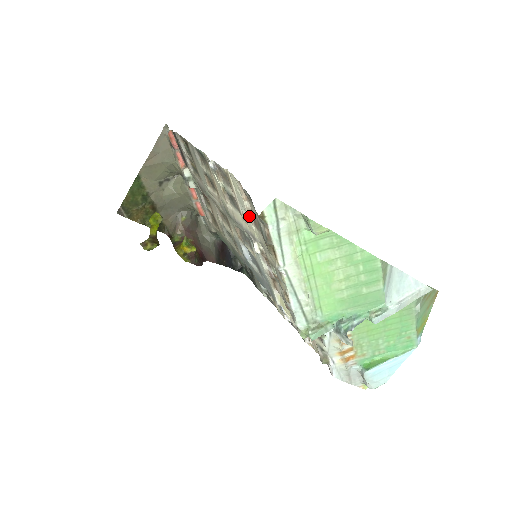
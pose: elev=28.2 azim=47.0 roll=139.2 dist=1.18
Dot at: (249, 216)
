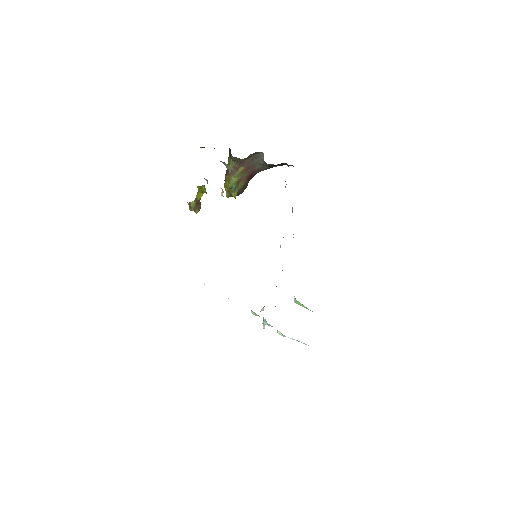
Dot at: occluded
